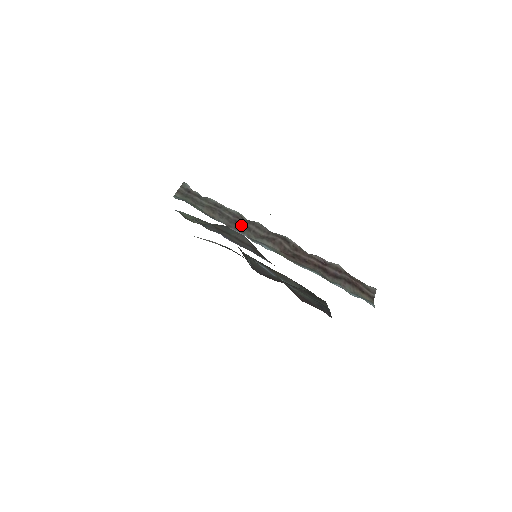
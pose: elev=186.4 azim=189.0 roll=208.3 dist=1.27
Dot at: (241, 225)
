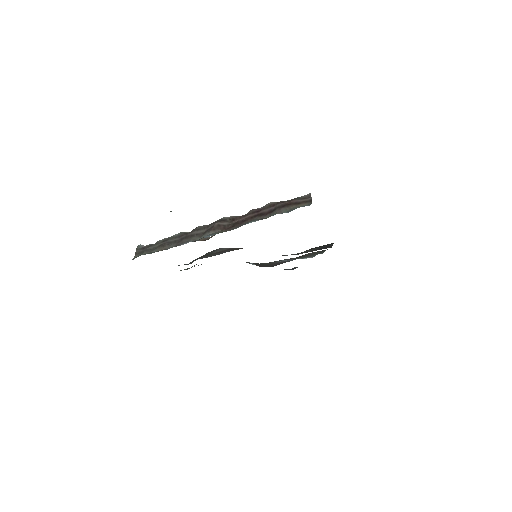
Dot at: (186, 238)
